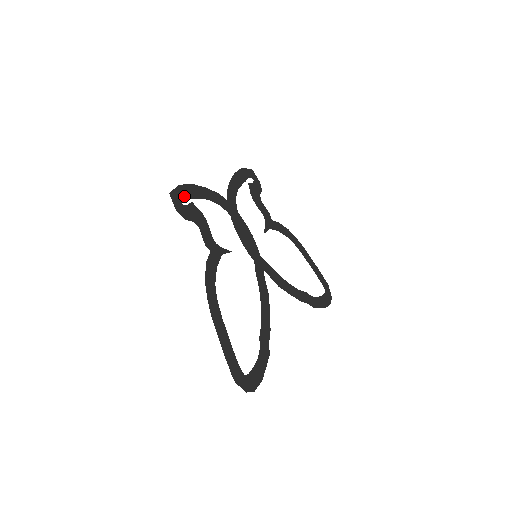
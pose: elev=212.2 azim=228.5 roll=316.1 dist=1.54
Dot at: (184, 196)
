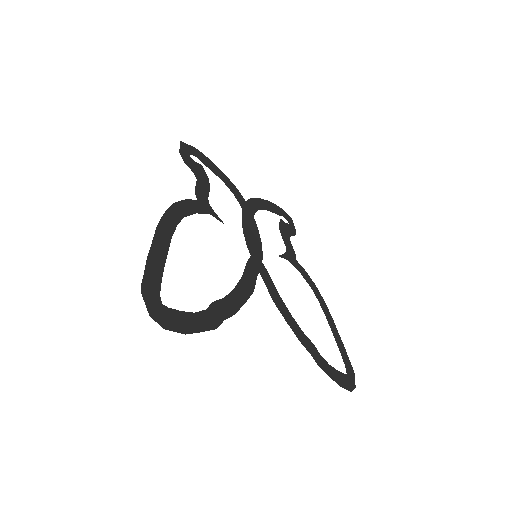
Dot at: (196, 156)
